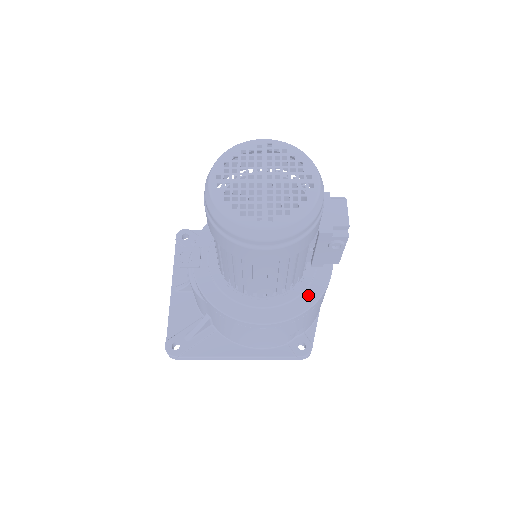
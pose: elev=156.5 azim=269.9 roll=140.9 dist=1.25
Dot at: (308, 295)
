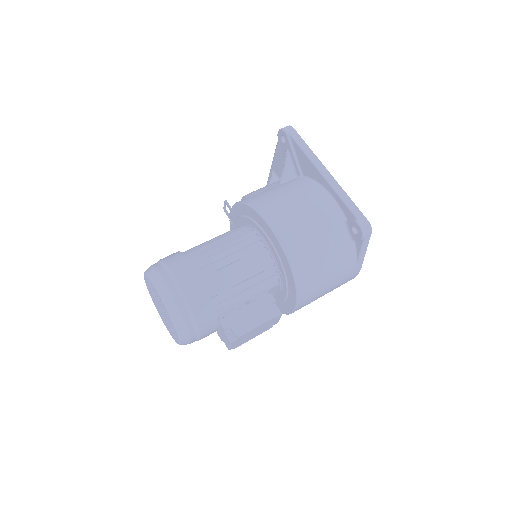
Dot at: occluded
